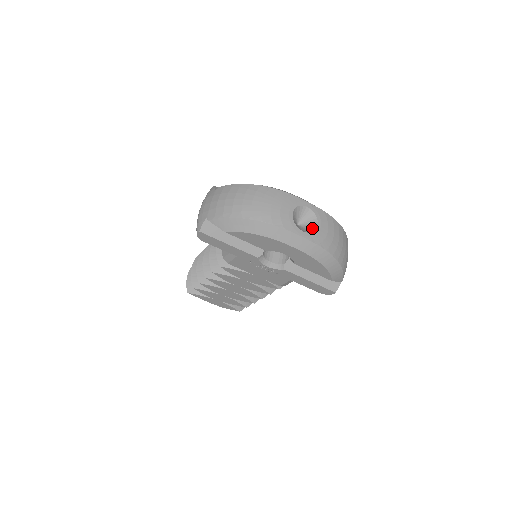
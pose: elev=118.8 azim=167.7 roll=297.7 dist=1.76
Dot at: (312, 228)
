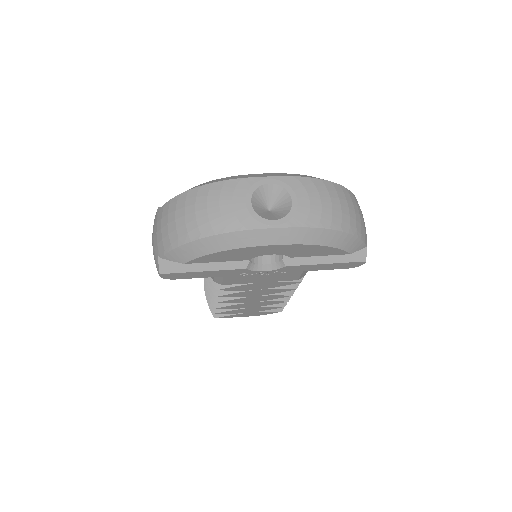
Dot at: (286, 208)
